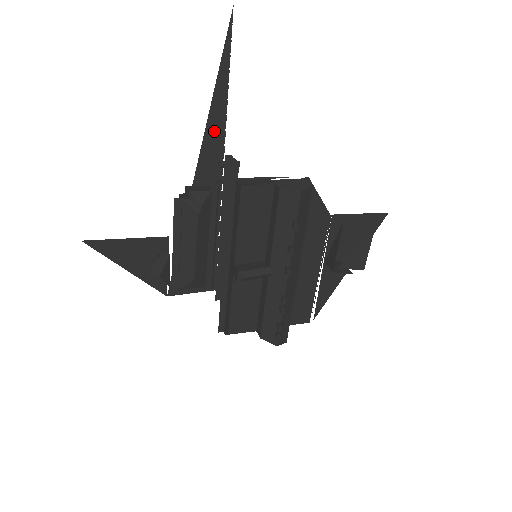
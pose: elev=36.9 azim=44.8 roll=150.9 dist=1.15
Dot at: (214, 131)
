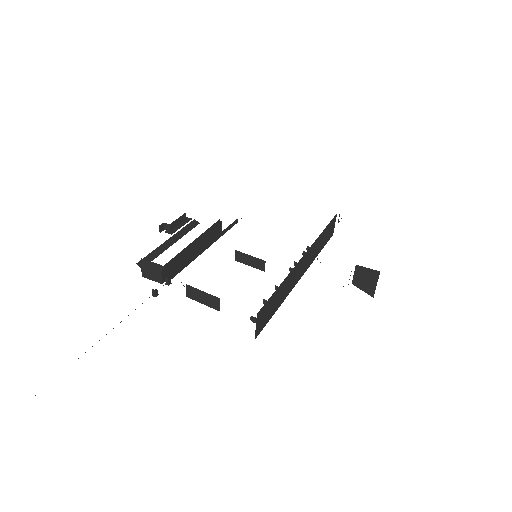
Dot at: occluded
